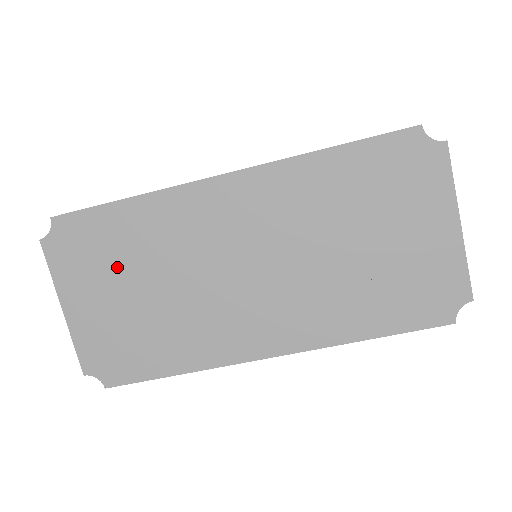
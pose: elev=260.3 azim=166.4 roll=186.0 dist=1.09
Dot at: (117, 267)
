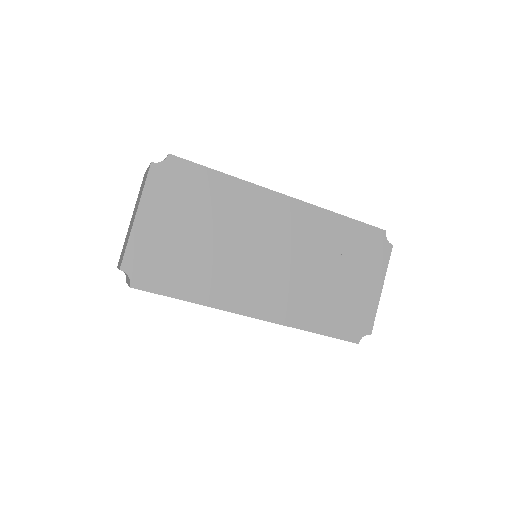
Dot at: (193, 210)
